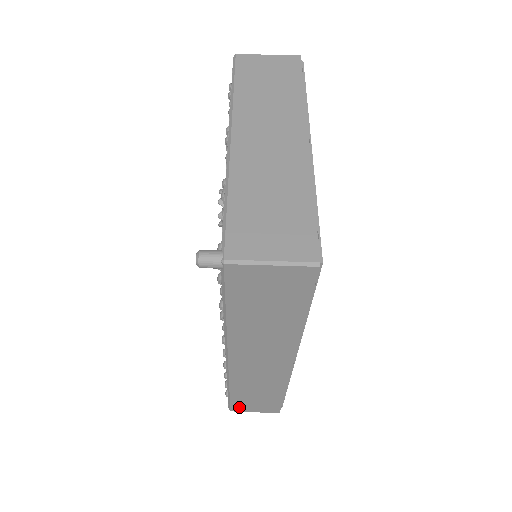
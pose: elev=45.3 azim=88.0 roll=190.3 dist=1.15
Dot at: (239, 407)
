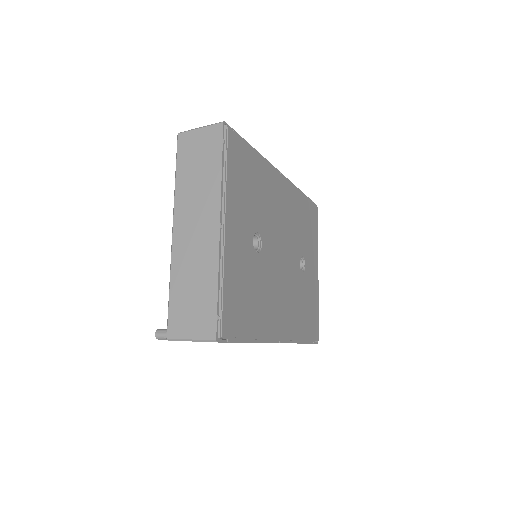
Dot at: occluded
